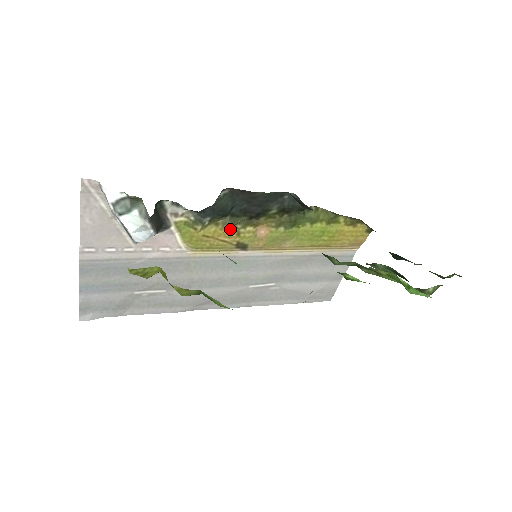
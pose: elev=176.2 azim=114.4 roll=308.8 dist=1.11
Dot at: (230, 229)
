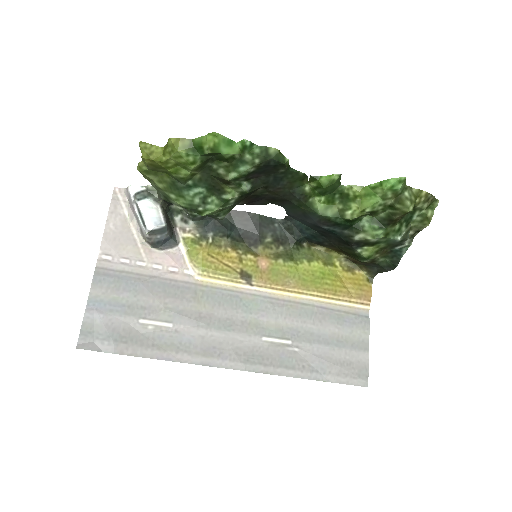
Dot at: (232, 253)
